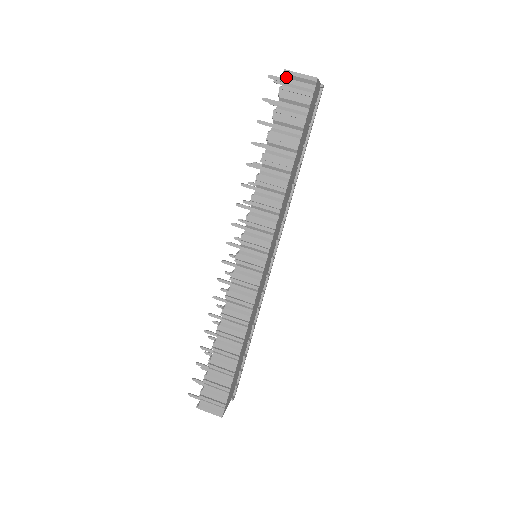
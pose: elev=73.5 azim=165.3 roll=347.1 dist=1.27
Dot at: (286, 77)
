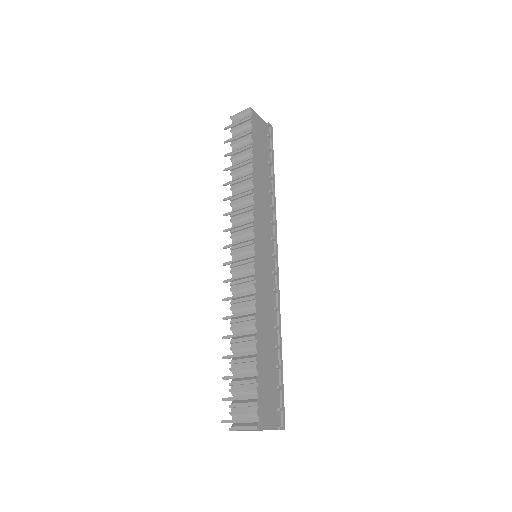
Dot at: (233, 120)
